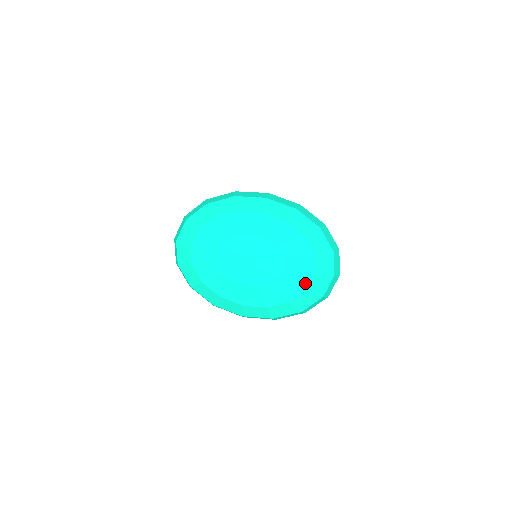
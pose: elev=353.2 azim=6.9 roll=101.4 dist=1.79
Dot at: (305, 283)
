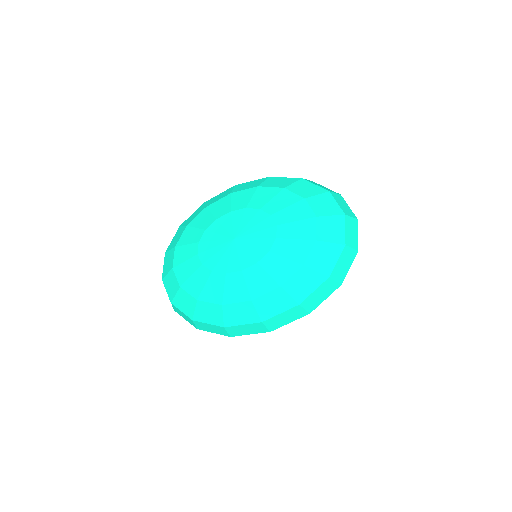
Dot at: (310, 233)
